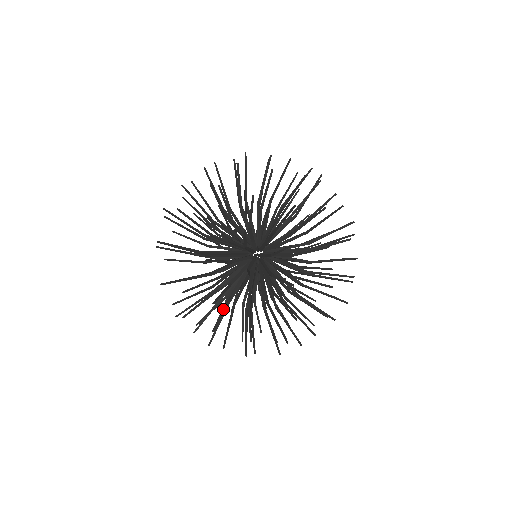
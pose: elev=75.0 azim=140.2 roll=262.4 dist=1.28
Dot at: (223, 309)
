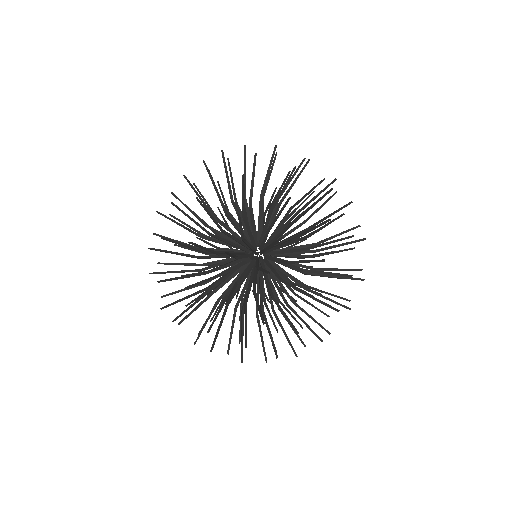
Dot at: (188, 247)
